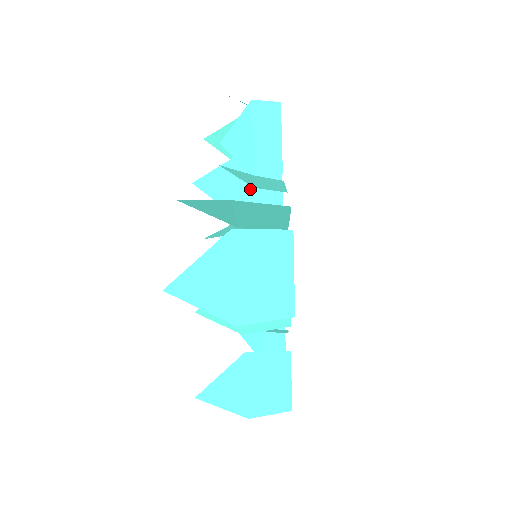
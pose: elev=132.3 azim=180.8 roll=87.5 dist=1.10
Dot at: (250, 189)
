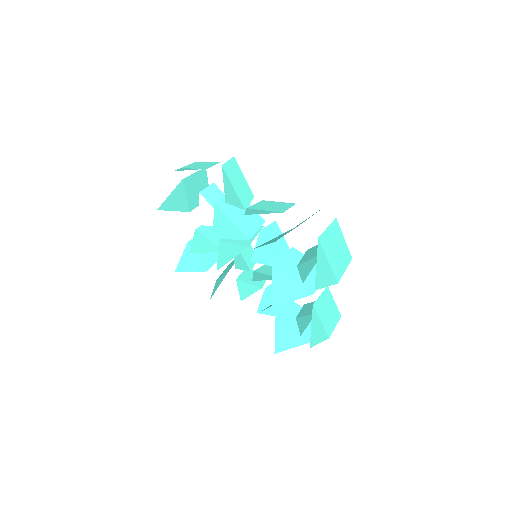
Dot at: (237, 219)
